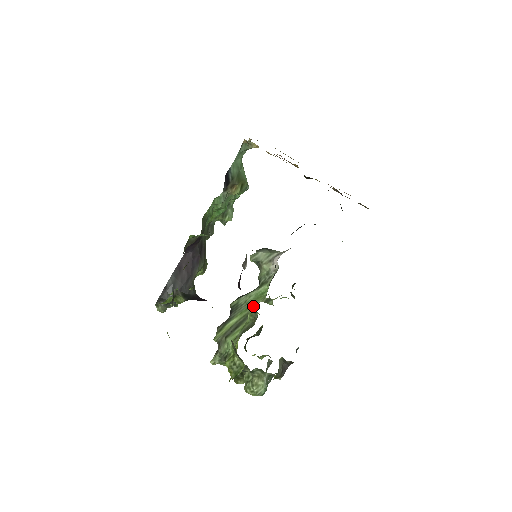
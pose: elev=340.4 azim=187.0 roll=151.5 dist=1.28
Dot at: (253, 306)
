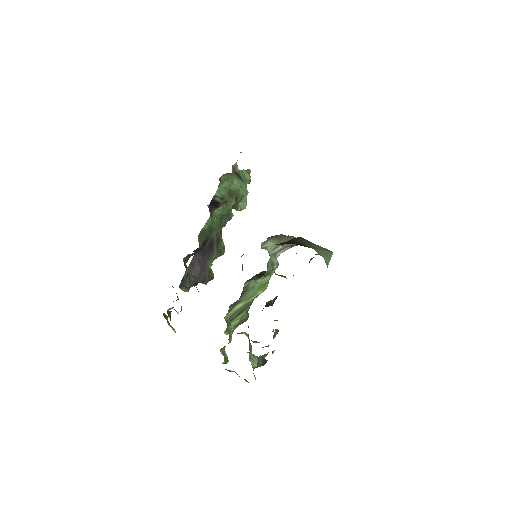
Dot at: (255, 296)
